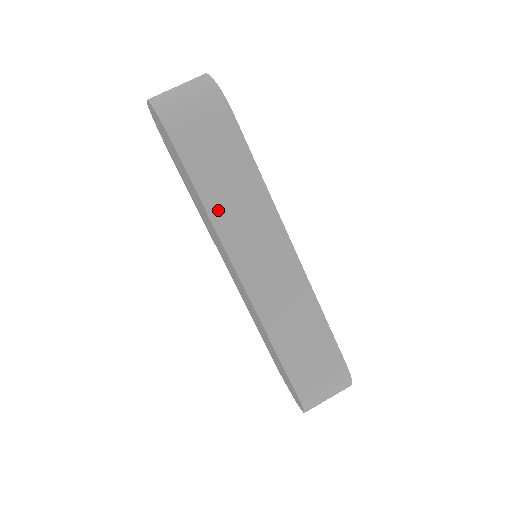
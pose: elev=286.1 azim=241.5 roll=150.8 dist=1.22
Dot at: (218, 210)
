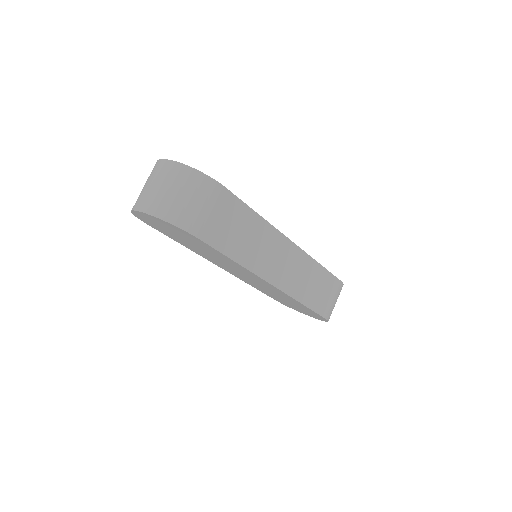
Dot at: (244, 257)
